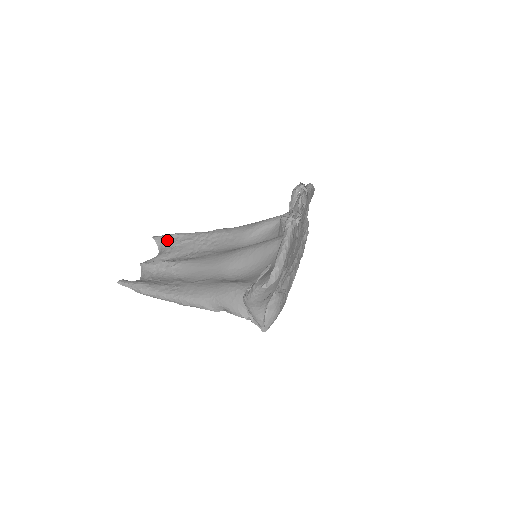
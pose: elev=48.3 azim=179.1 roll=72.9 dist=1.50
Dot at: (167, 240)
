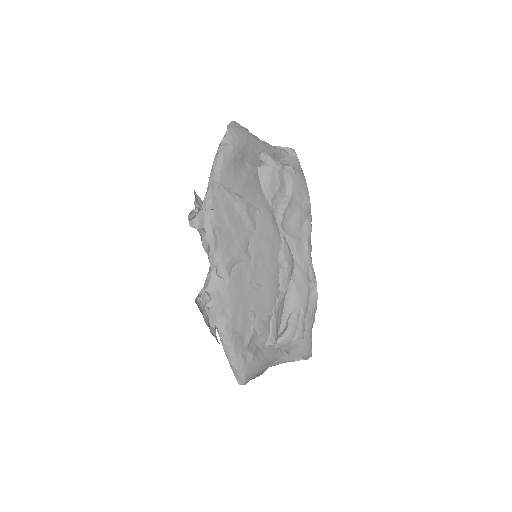
Dot at: occluded
